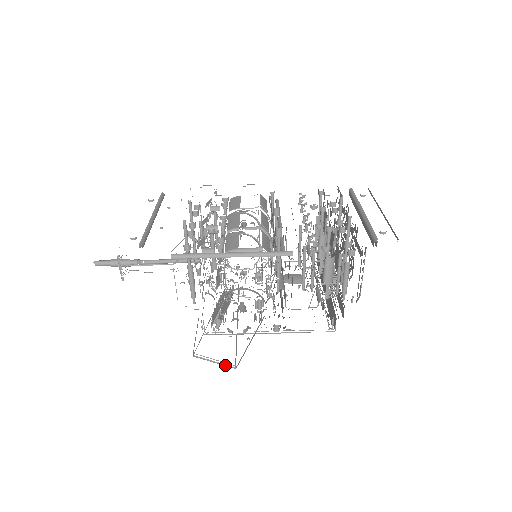
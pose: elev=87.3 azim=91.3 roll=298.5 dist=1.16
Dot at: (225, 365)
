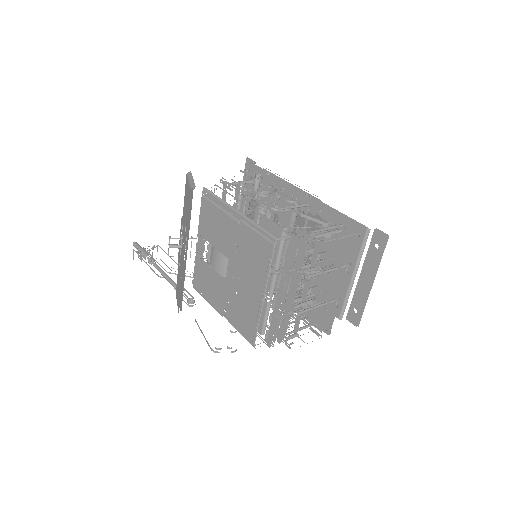
Dot at: (193, 183)
